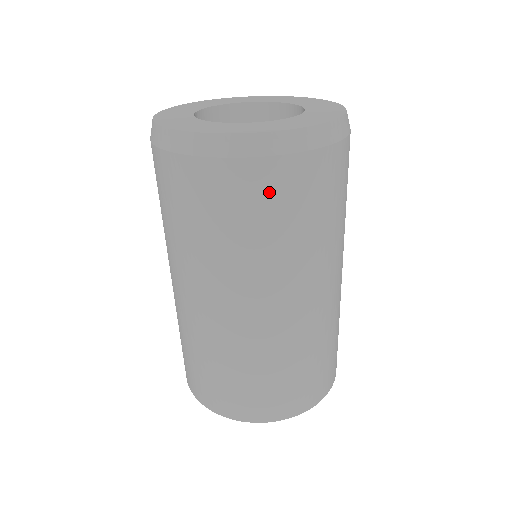
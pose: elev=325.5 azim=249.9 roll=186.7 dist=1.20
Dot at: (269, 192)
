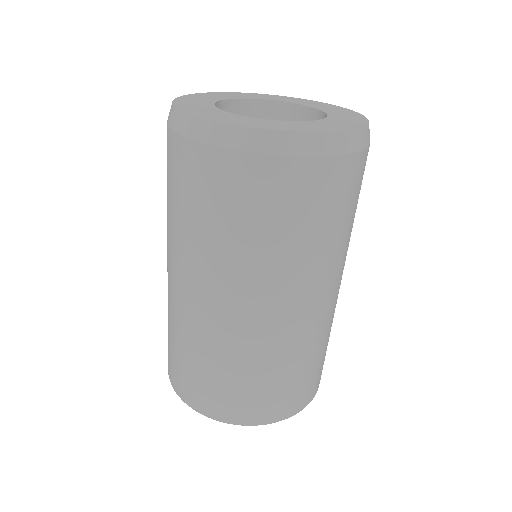
Dot at: (260, 191)
